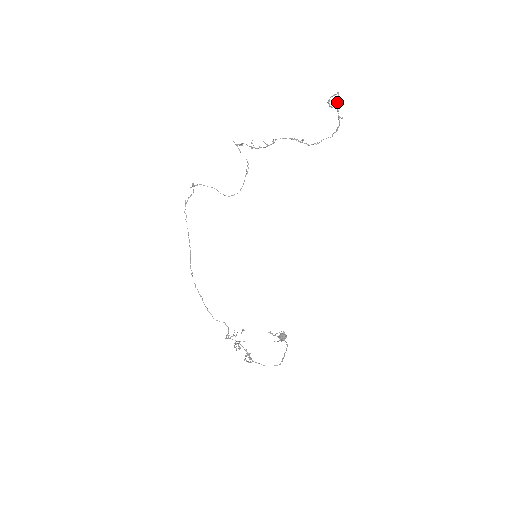
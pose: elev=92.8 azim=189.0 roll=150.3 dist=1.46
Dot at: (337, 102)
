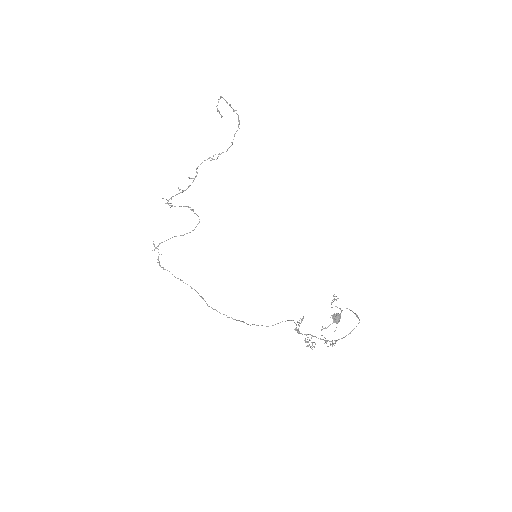
Dot at: (225, 100)
